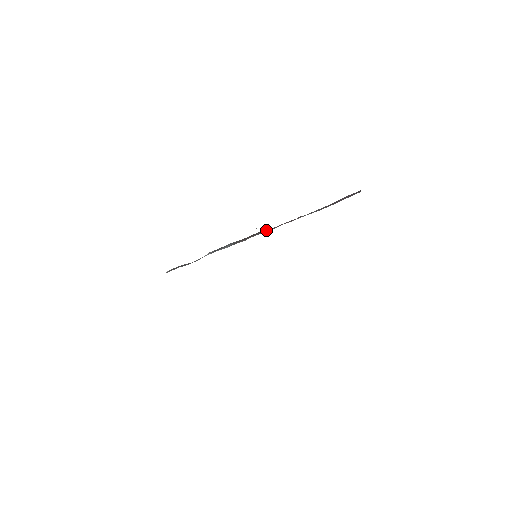
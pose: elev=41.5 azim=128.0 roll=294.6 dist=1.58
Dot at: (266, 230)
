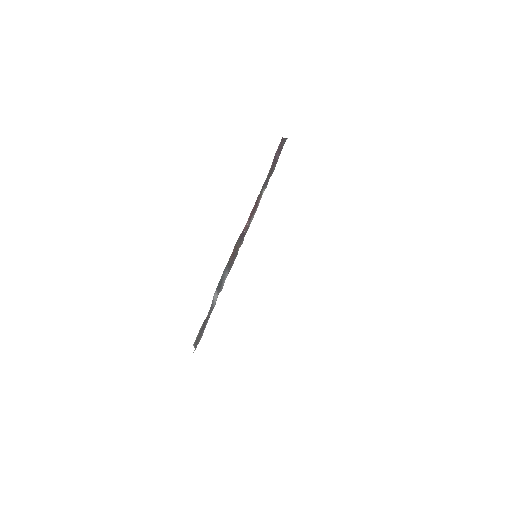
Dot at: (242, 233)
